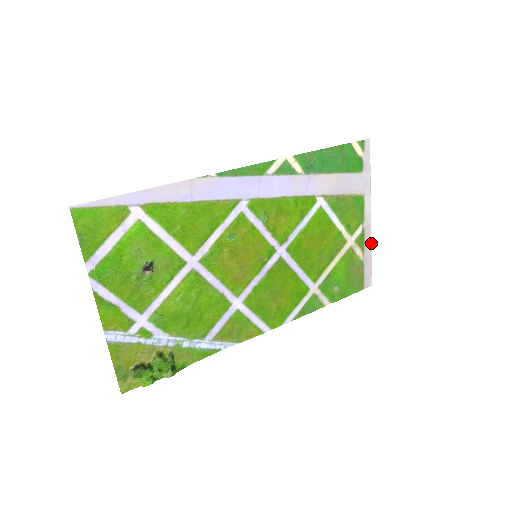
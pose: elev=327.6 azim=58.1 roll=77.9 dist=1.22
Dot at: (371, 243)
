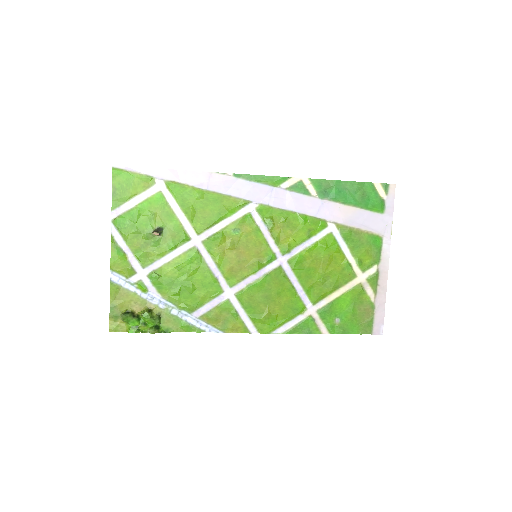
Dot at: (386, 288)
